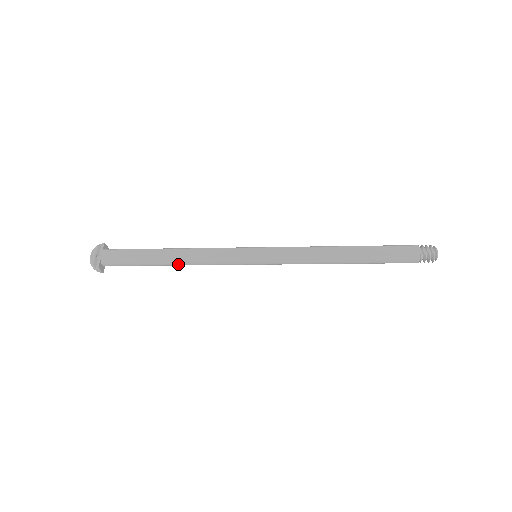
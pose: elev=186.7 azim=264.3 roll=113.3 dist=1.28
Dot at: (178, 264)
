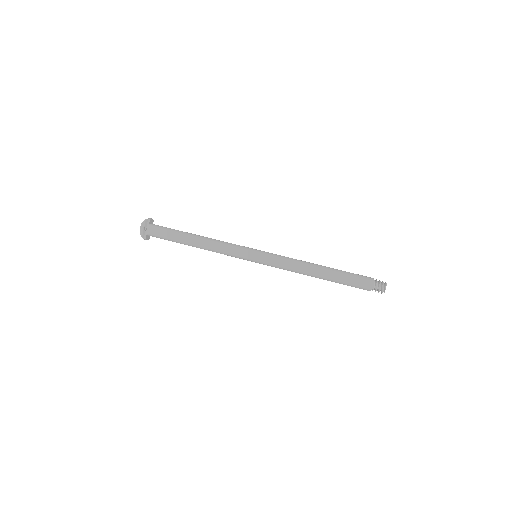
Dot at: (200, 248)
